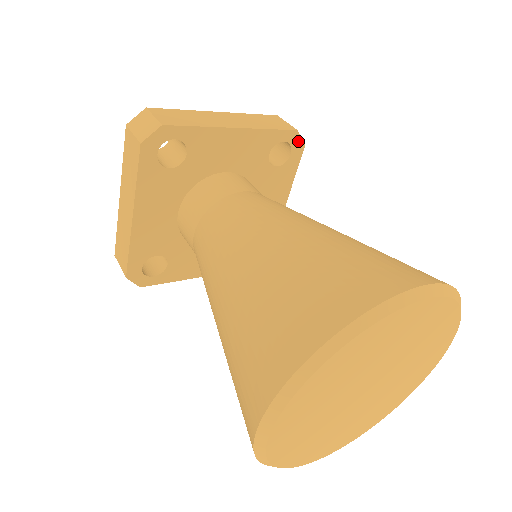
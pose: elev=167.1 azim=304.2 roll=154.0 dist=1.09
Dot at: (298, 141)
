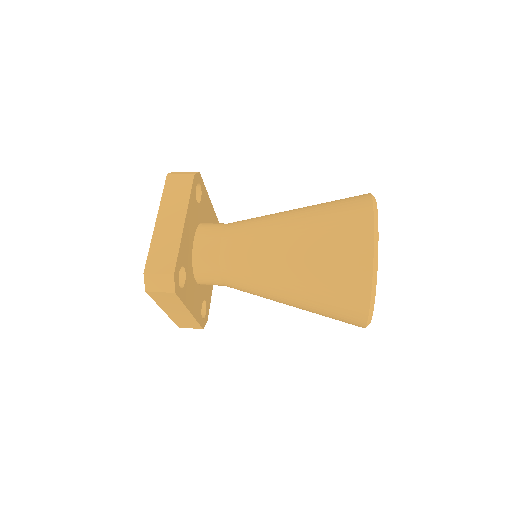
Dot at: occluded
